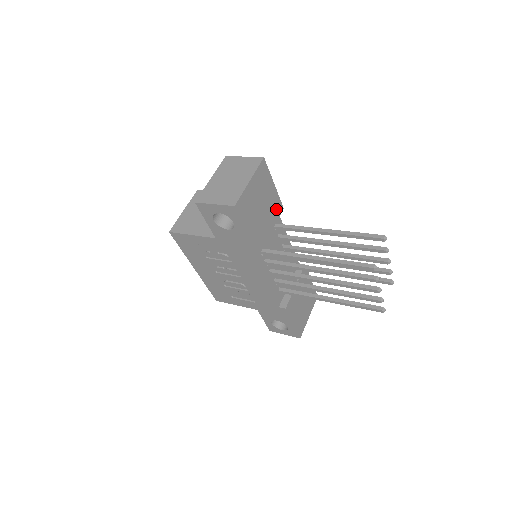
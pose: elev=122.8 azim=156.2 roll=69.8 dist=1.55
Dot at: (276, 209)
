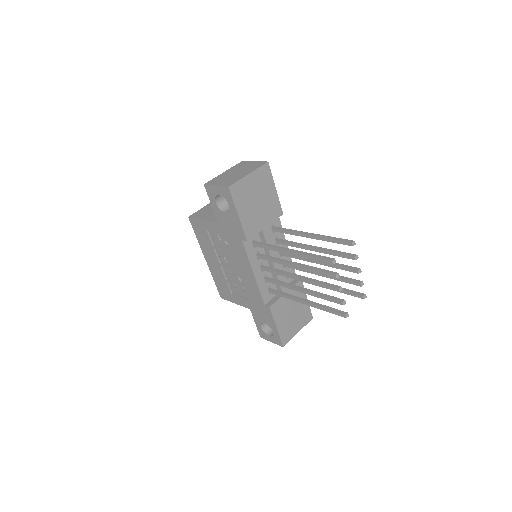
Dot at: (274, 211)
